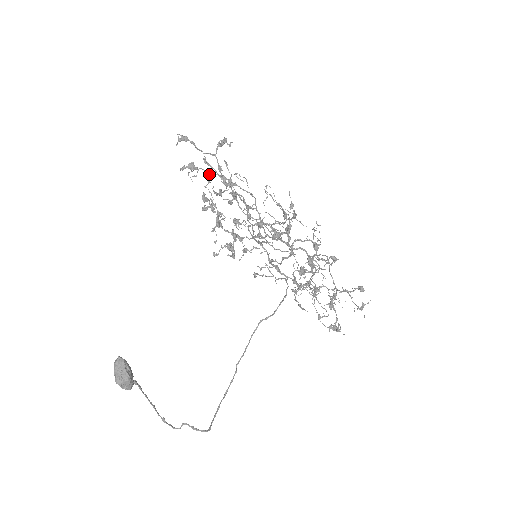
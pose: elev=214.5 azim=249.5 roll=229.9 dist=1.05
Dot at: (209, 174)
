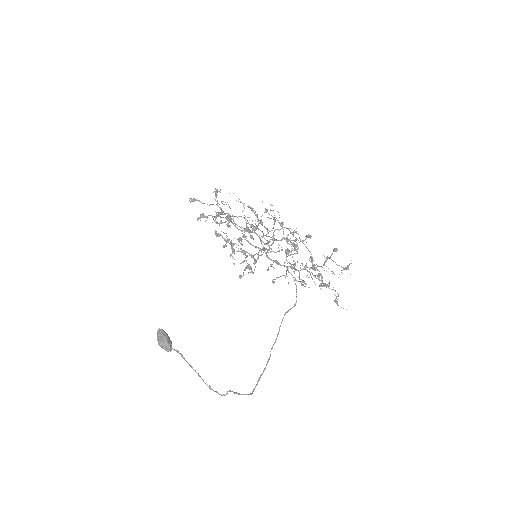
Dot at: occluded
